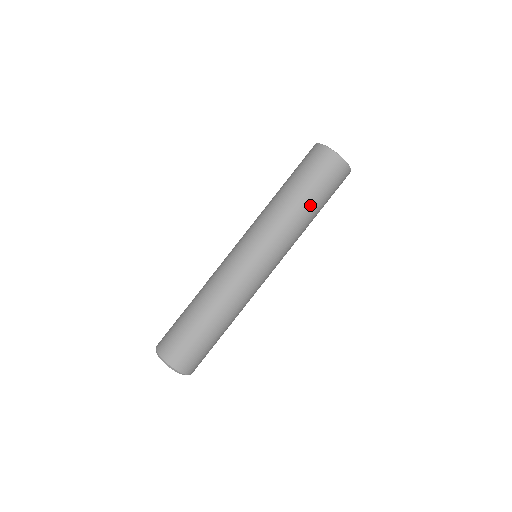
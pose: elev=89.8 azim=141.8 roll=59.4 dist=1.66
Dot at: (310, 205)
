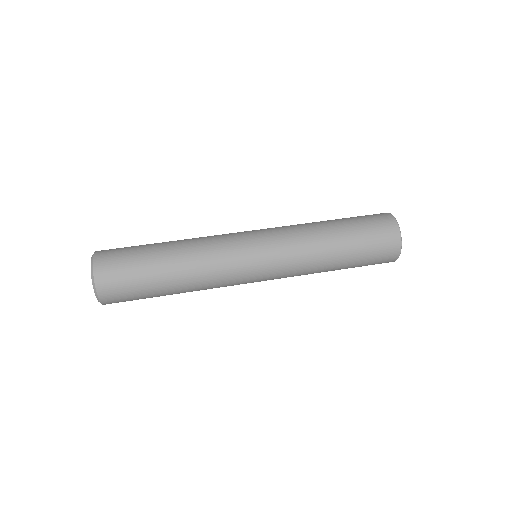
Dot at: (334, 223)
